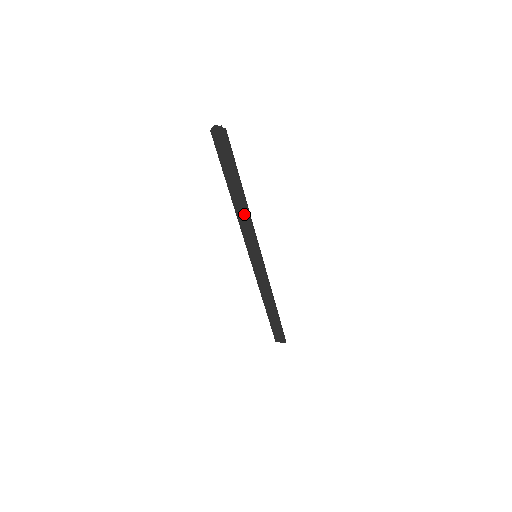
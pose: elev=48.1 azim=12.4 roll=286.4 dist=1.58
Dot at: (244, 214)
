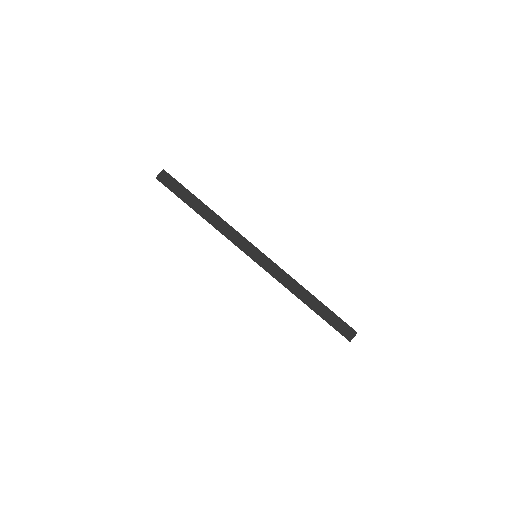
Dot at: (219, 222)
